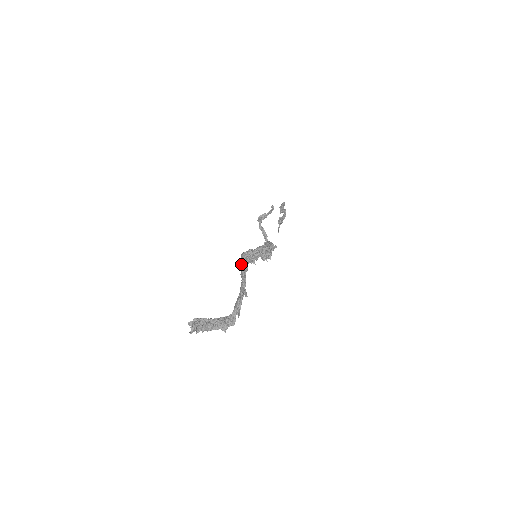
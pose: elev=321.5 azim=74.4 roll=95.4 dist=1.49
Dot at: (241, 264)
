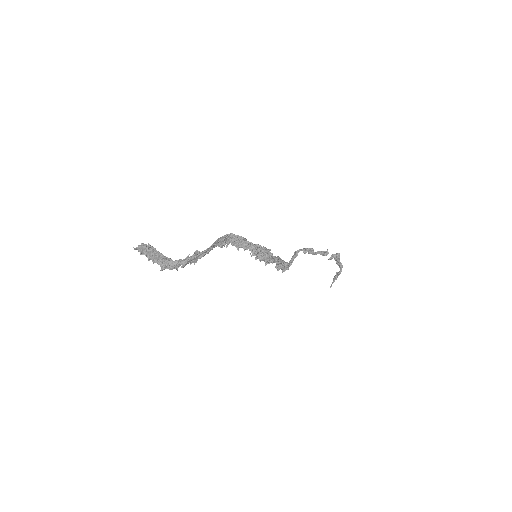
Dot at: (221, 237)
